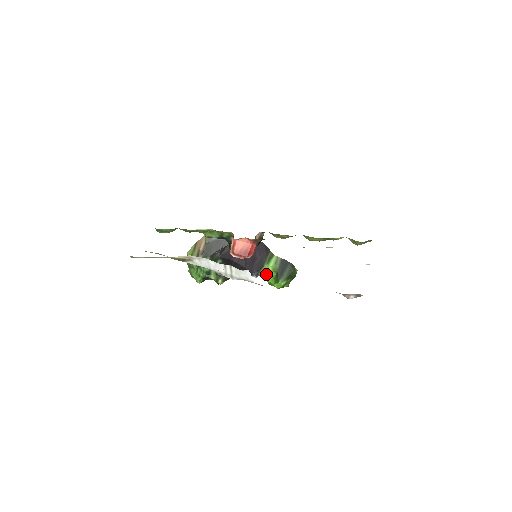
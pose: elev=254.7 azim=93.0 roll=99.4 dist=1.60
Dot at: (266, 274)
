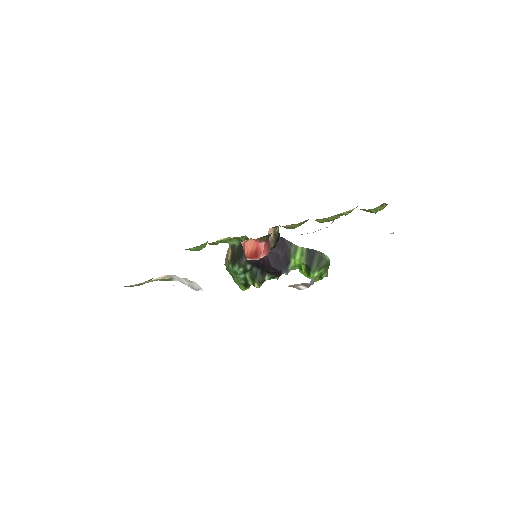
Dot at: (299, 268)
